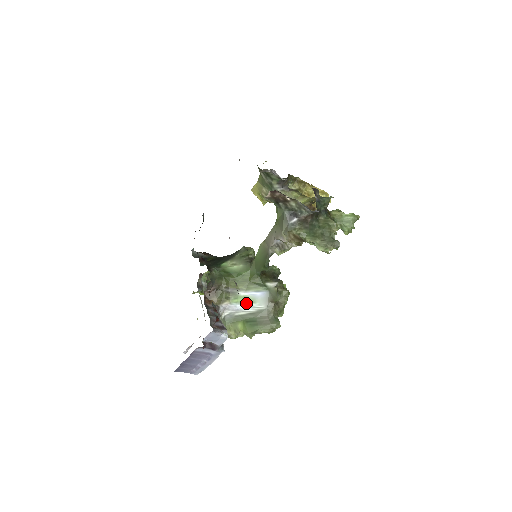
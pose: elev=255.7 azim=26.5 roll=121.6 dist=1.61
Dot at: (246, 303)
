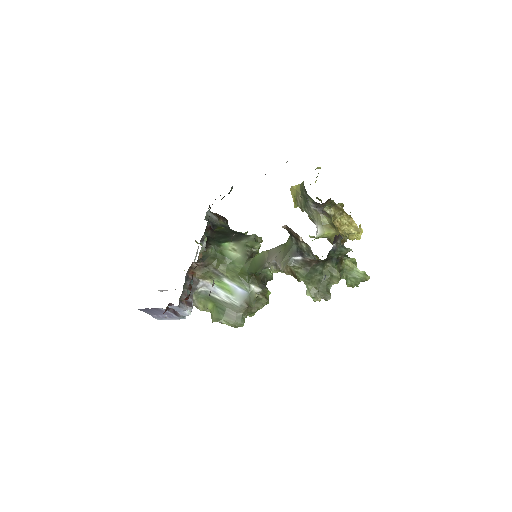
Dot at: (225, 291)
